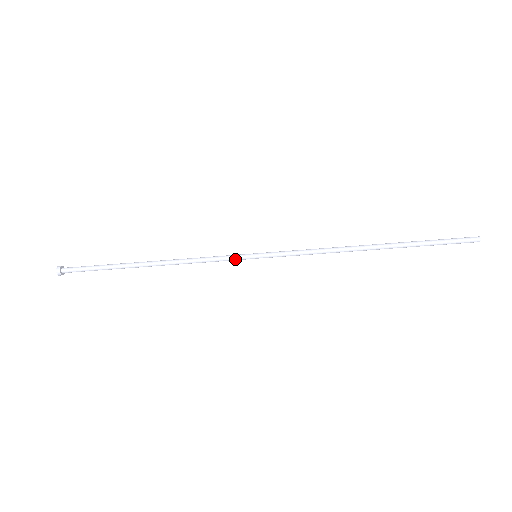
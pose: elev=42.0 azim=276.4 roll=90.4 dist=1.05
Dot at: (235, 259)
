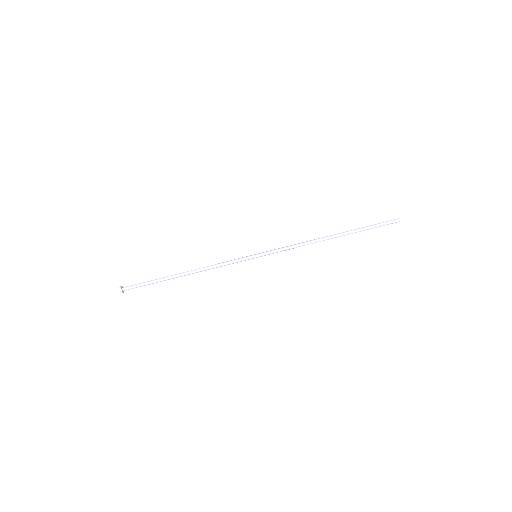
Dot at: (242, 258)
